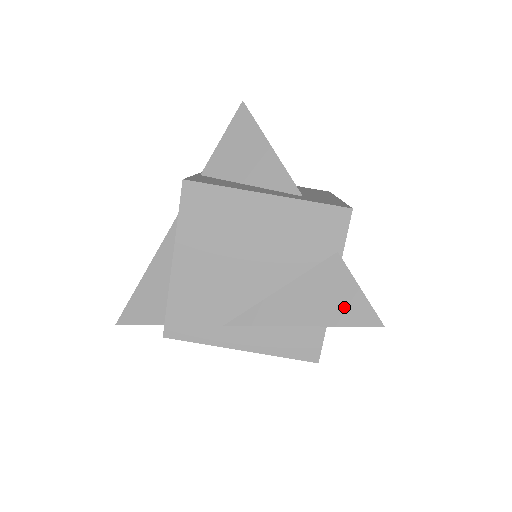
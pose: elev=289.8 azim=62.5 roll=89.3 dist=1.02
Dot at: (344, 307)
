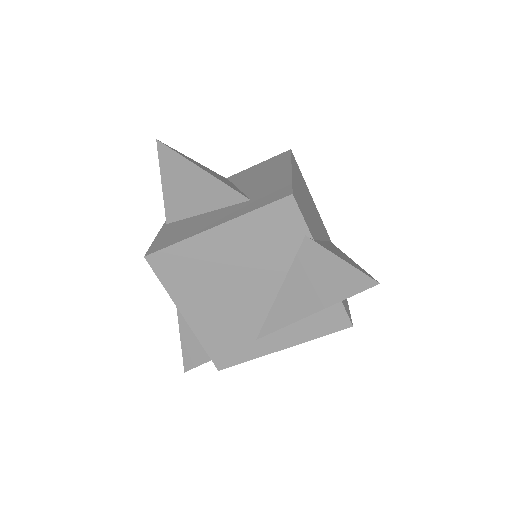
Dot at: (337, 282)
